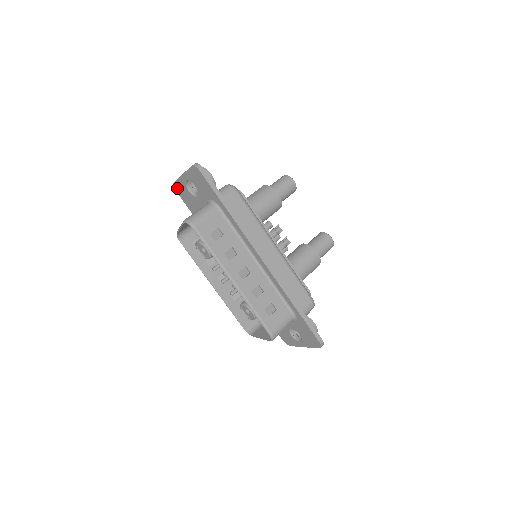
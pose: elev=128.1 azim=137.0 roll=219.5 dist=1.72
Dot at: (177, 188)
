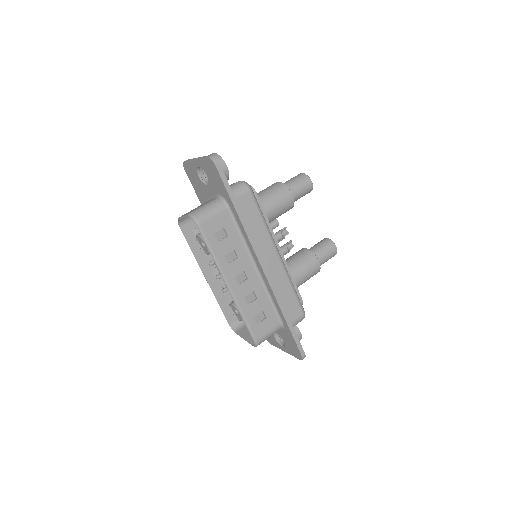
Dot at: (186, 168)
